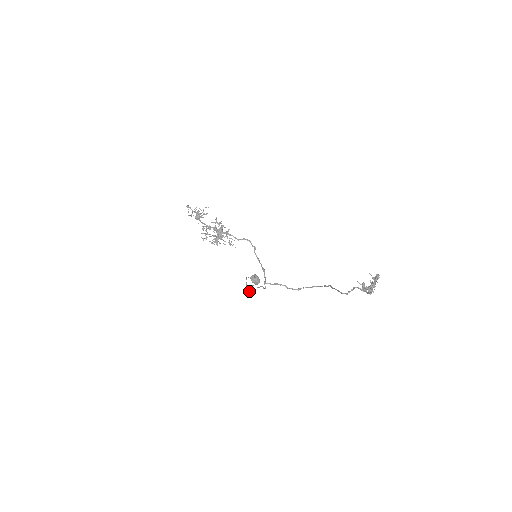
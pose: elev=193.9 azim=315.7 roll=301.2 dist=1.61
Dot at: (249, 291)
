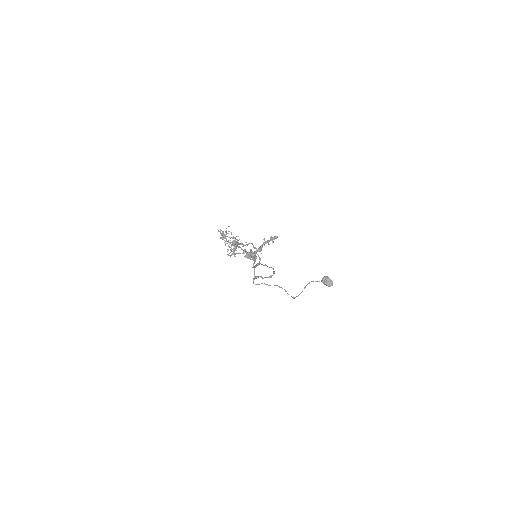
Dot at: (287, 293)
